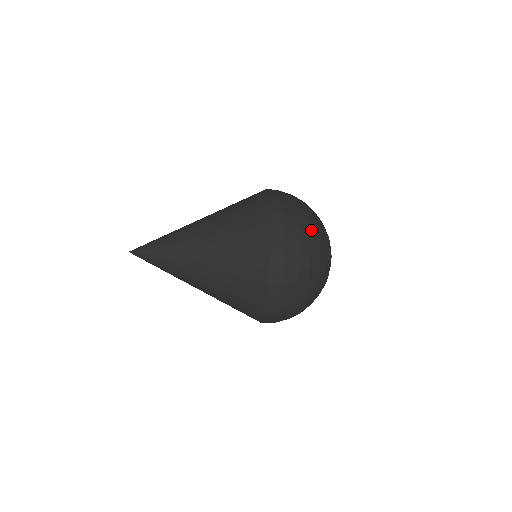
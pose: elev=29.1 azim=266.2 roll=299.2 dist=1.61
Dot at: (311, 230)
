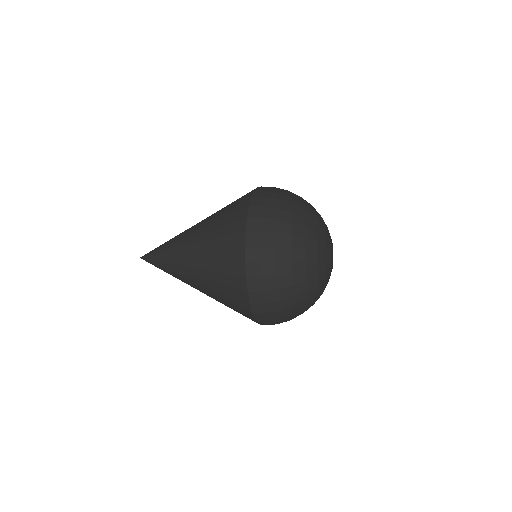
Dot at: (295, 293)
